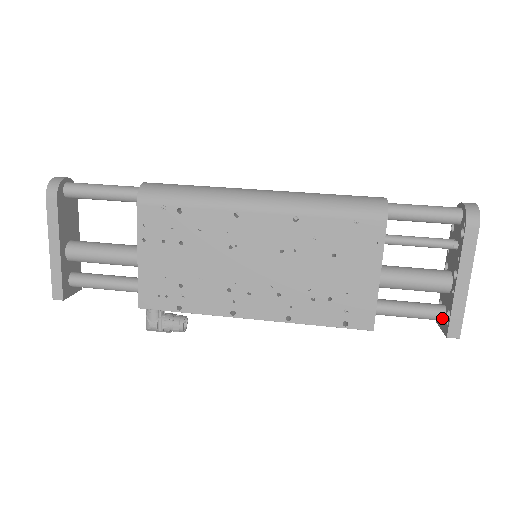
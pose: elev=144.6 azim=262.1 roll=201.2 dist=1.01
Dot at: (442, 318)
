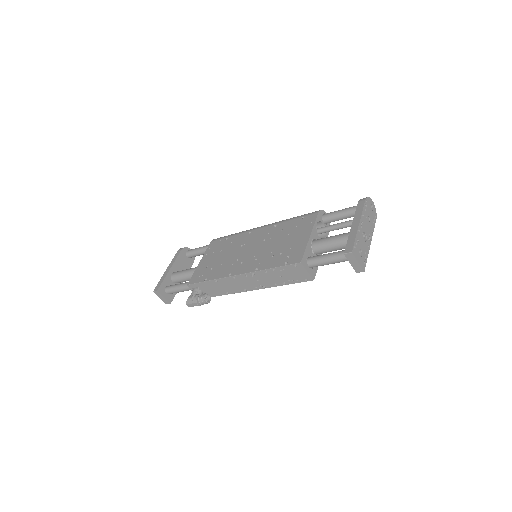
Dot at: occluded
